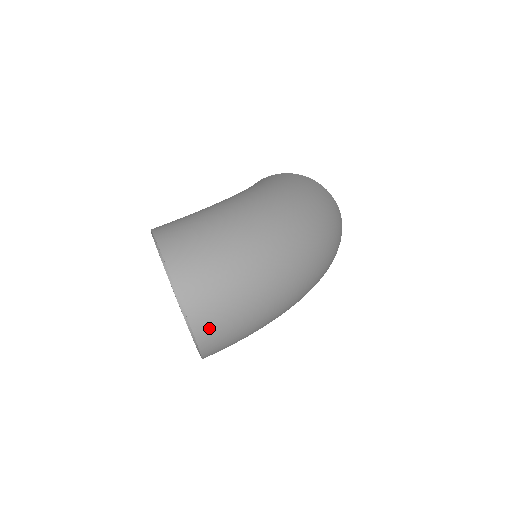
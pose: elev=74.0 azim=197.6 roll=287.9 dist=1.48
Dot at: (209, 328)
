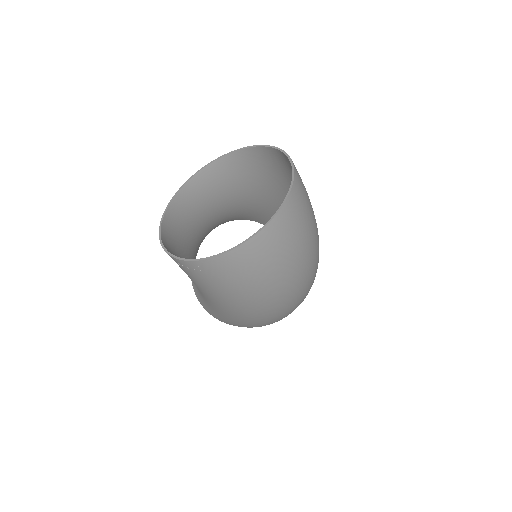
Dot at: (264, 245)
